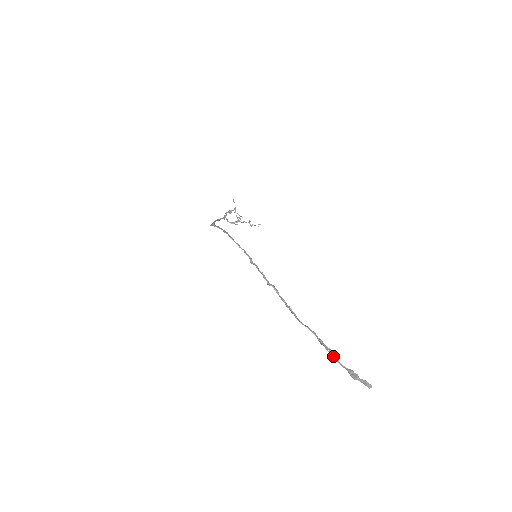
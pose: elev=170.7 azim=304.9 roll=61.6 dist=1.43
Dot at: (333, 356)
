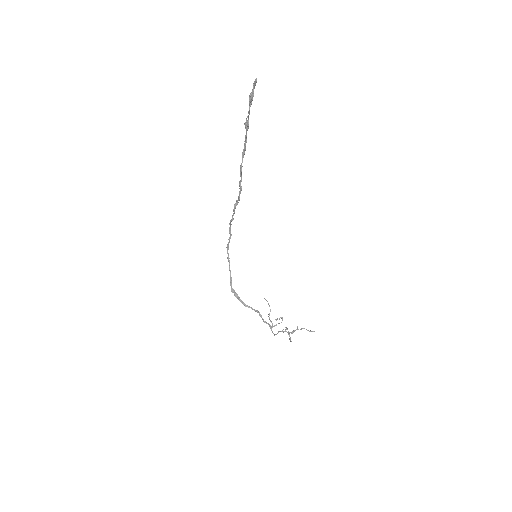
Dot at: (245, 123)
